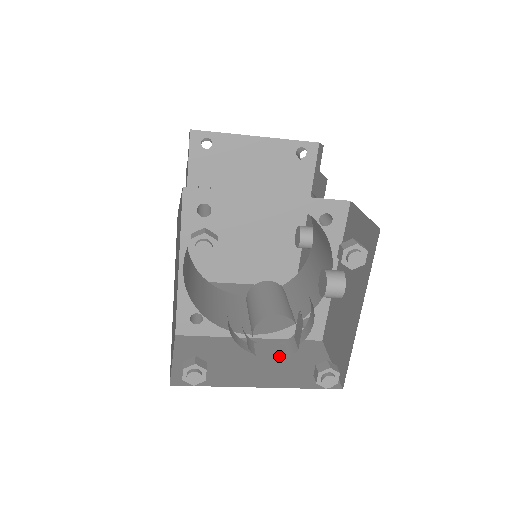
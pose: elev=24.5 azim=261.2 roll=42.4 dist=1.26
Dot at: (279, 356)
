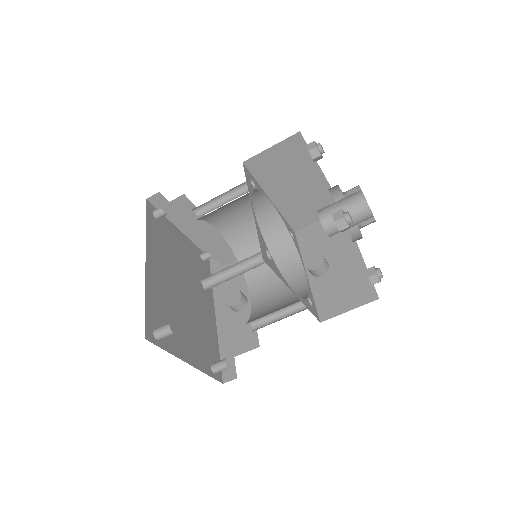
Dot at: occluded
